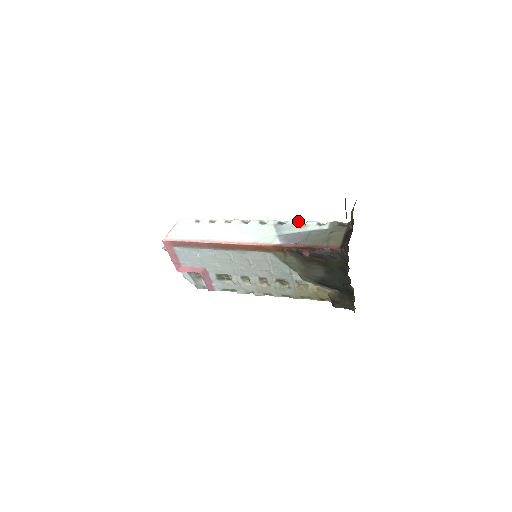
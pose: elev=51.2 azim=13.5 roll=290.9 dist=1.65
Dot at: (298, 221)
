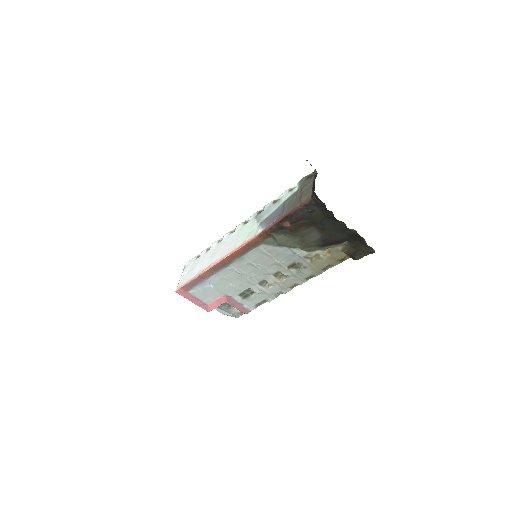
Dot at: (273, 200)
